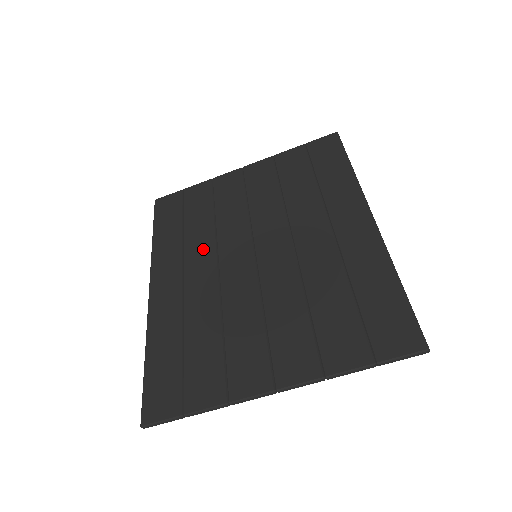
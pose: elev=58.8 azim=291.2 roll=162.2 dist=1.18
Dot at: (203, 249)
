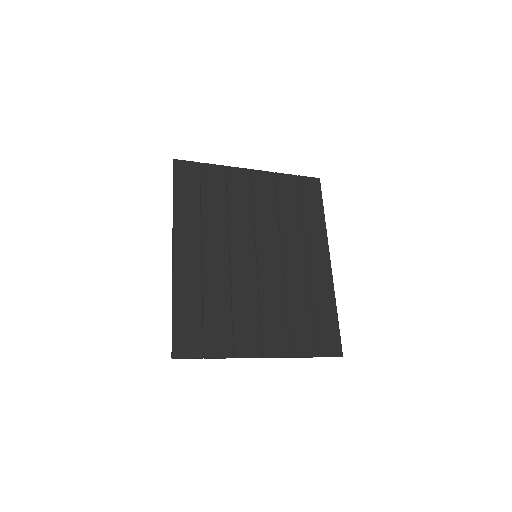
Dot at: (218, 232)
